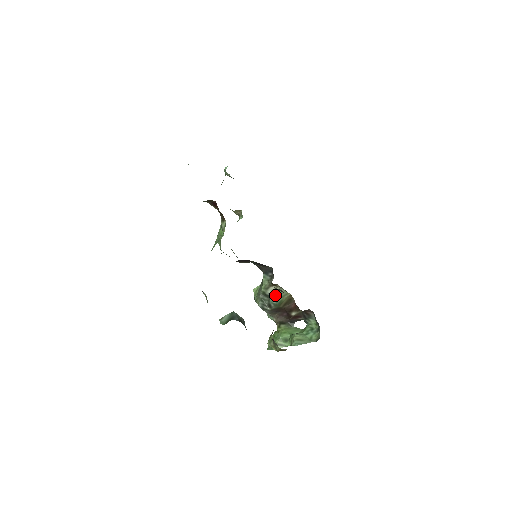
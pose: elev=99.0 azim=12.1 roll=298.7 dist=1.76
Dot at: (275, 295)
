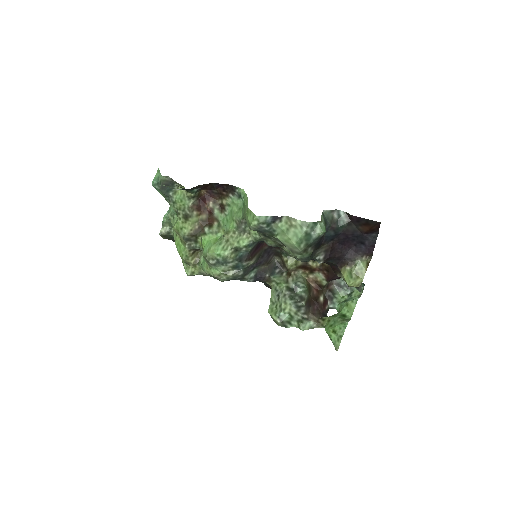
Dot at: (299, 281)
